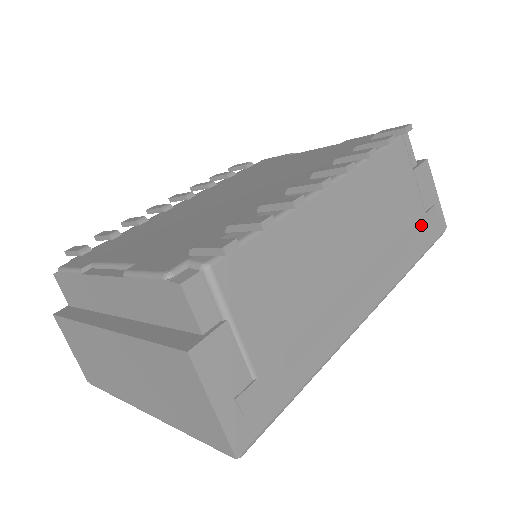
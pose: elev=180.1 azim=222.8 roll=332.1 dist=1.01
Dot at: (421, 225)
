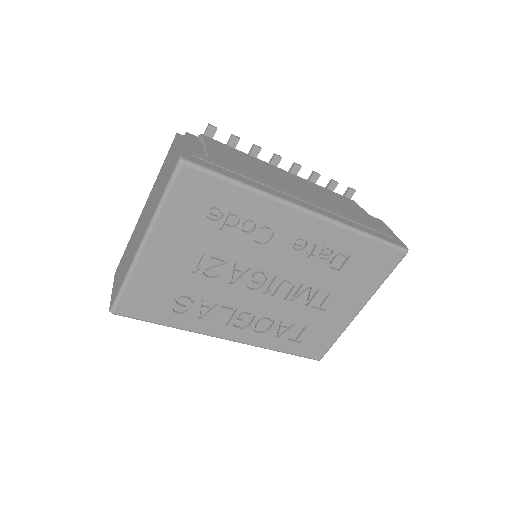
Dot at: (373, 227)
